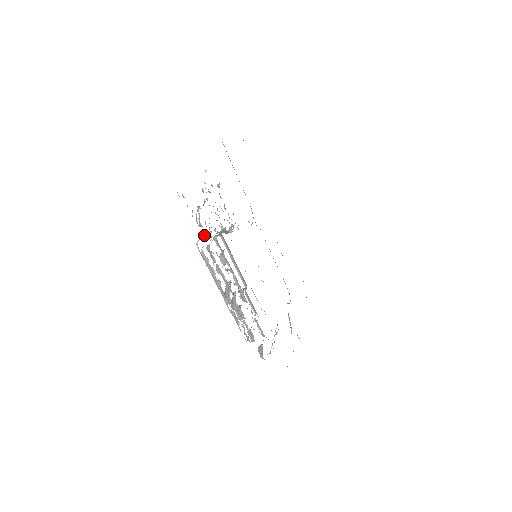
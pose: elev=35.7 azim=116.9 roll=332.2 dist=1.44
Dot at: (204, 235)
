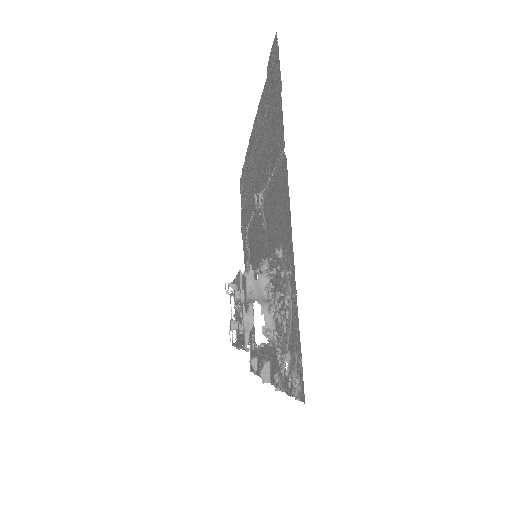
Dot at: (246, 319)
